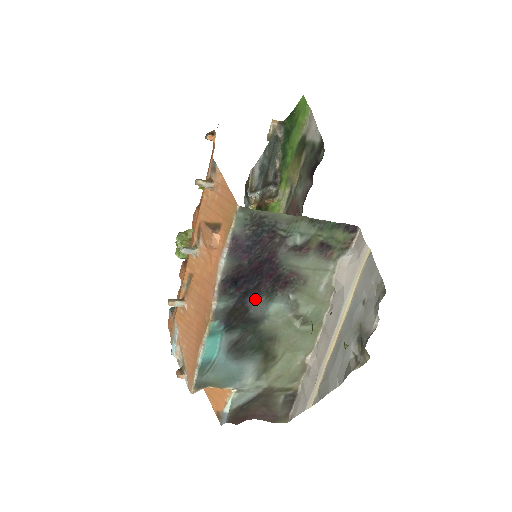
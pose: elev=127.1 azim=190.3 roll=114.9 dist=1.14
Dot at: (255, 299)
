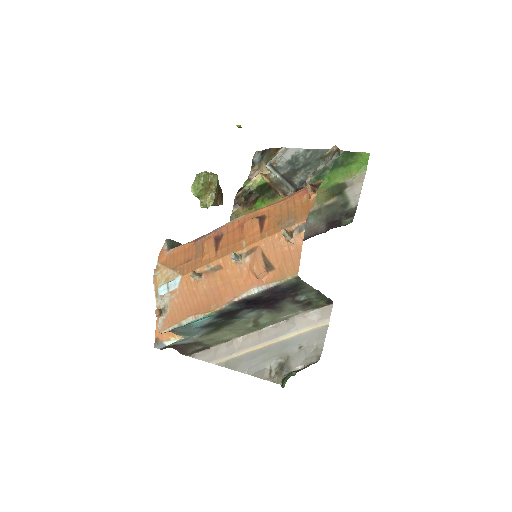
Dot at: (247, 309)
